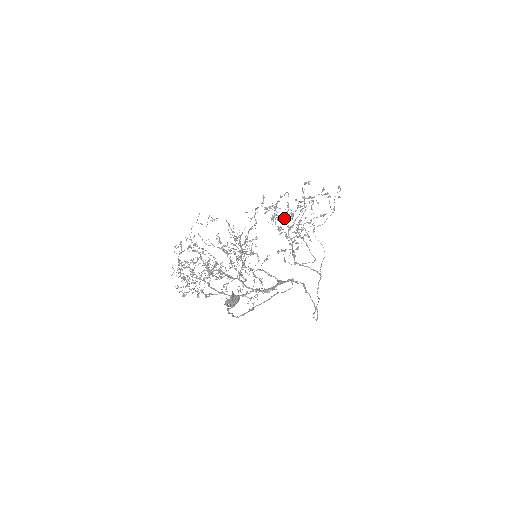
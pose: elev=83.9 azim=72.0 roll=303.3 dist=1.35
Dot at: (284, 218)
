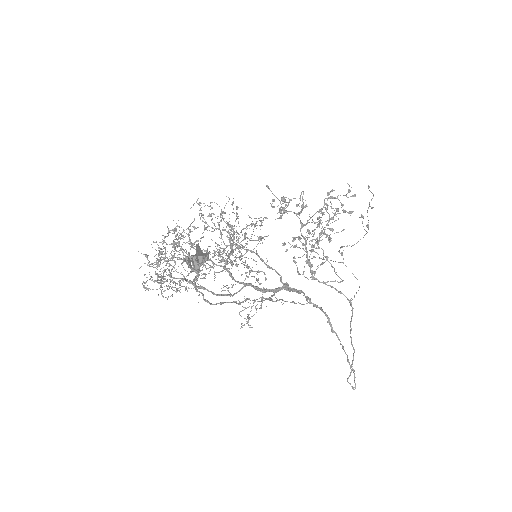
Dot at: (296, 214)
